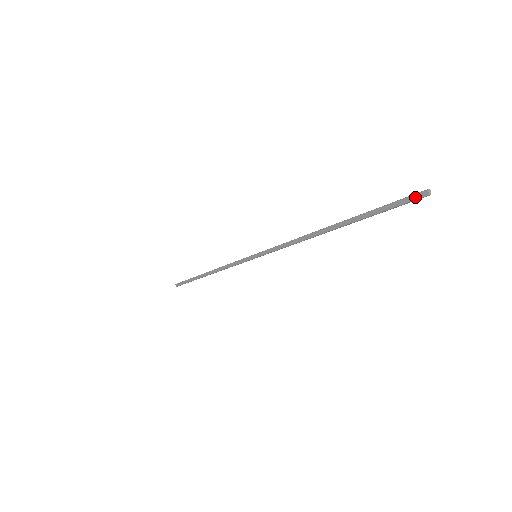
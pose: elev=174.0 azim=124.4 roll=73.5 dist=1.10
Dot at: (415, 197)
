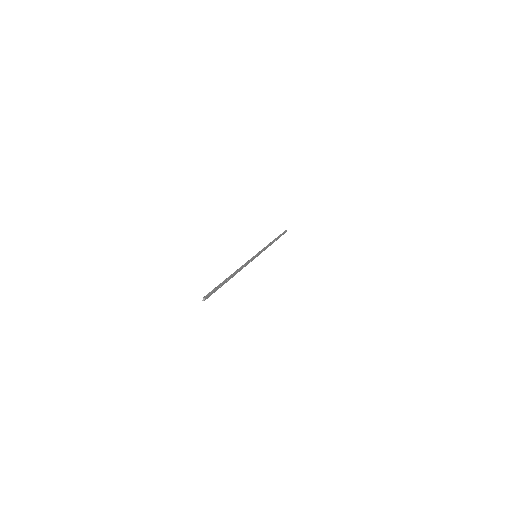
Dot at: (206, 296)
